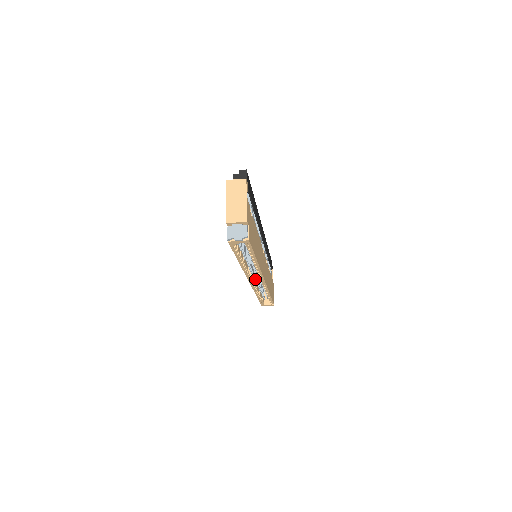
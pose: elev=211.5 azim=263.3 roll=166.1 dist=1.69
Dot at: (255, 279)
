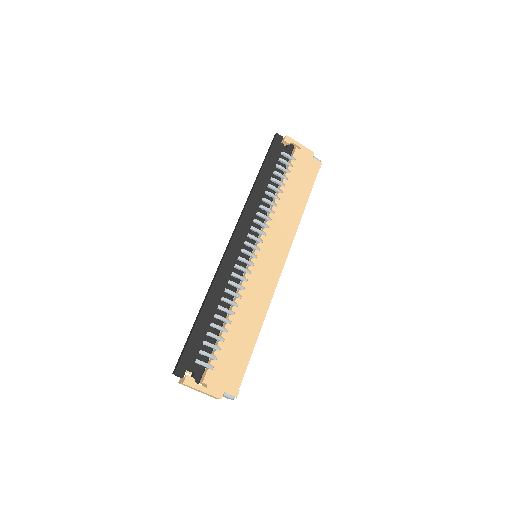
Dot at: occluded
